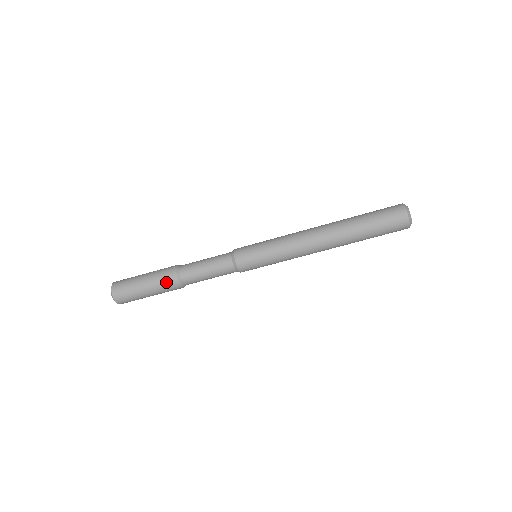
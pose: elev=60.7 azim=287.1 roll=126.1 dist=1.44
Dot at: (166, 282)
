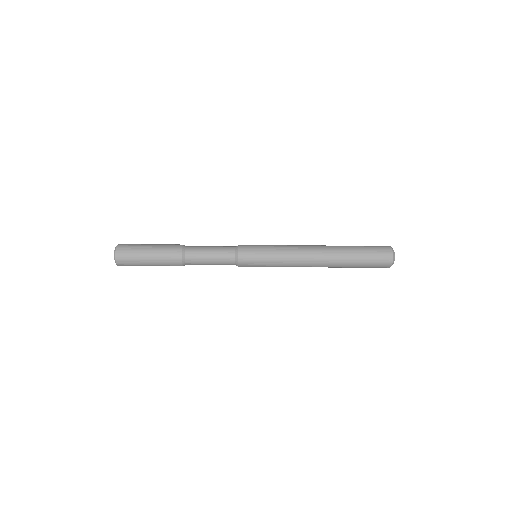
Dot at: (170, 254)
